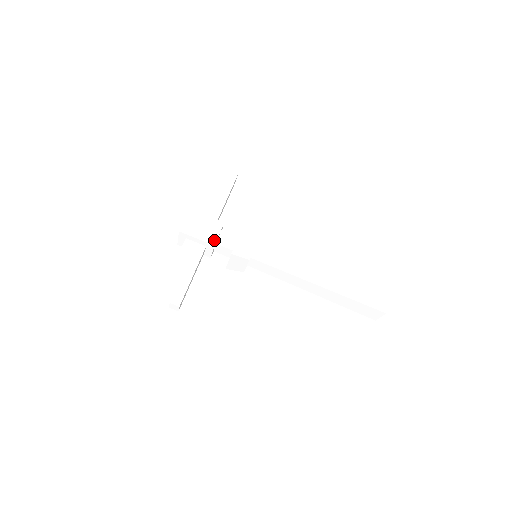
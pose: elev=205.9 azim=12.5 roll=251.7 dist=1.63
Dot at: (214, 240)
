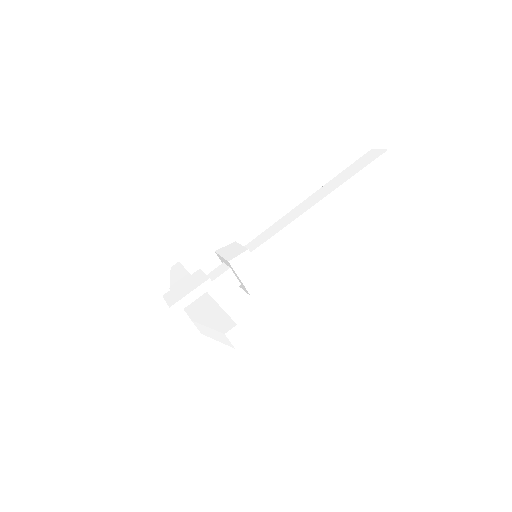
Dot at: (205, 278)
